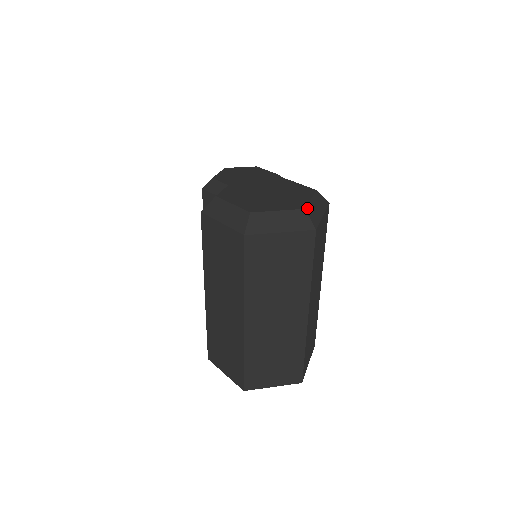
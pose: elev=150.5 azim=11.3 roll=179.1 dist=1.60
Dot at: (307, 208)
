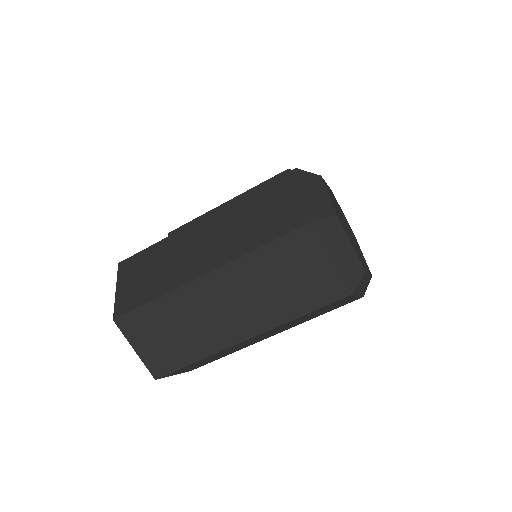
Dot at: (366, 273)
